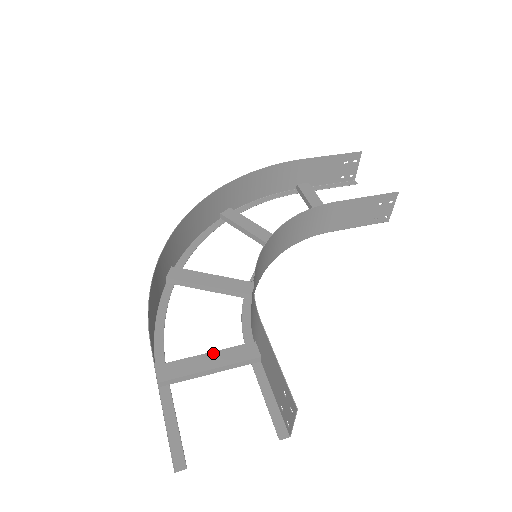
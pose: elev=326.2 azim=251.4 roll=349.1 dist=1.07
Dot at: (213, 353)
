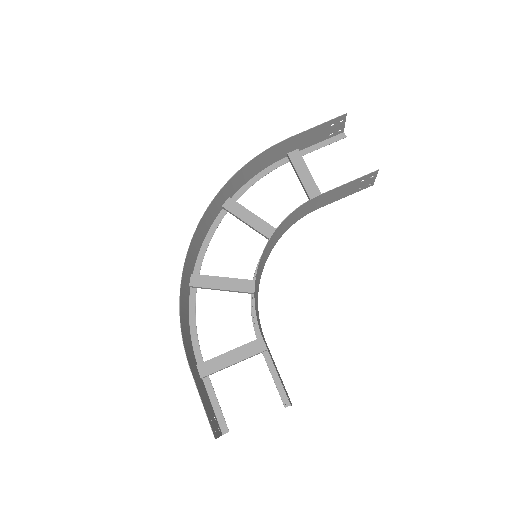
Dot at: (234, 350)
